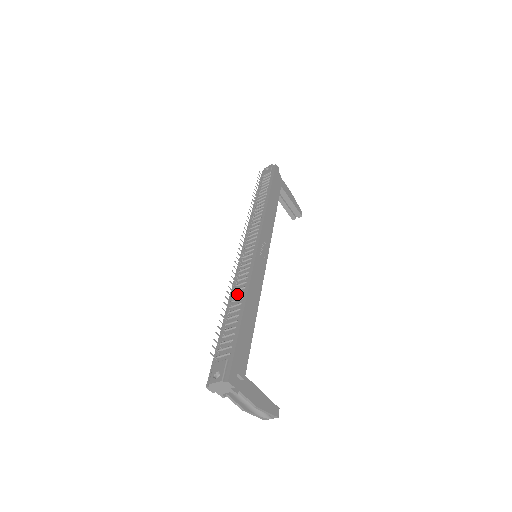
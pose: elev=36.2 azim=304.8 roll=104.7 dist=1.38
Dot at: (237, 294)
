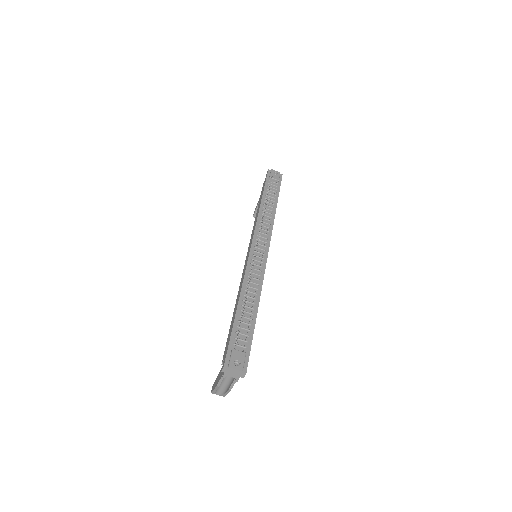
Dot at: (251, 292)
